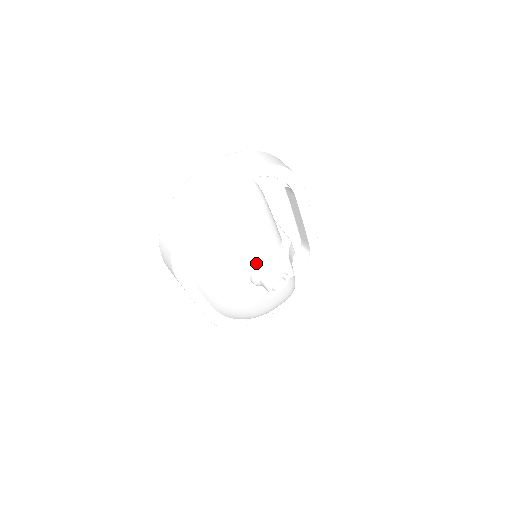
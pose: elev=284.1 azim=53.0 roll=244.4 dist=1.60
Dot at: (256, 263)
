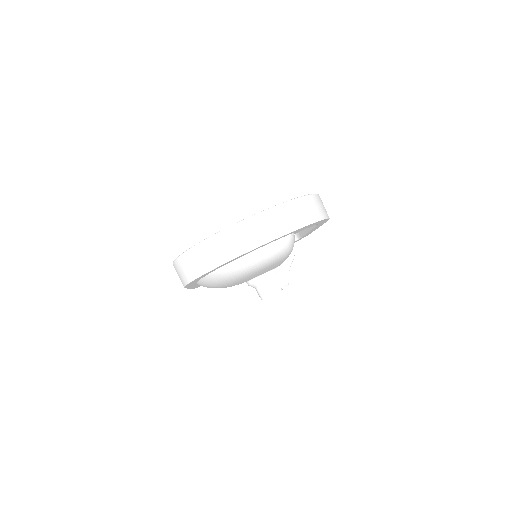
Dot at: (259, 276)
